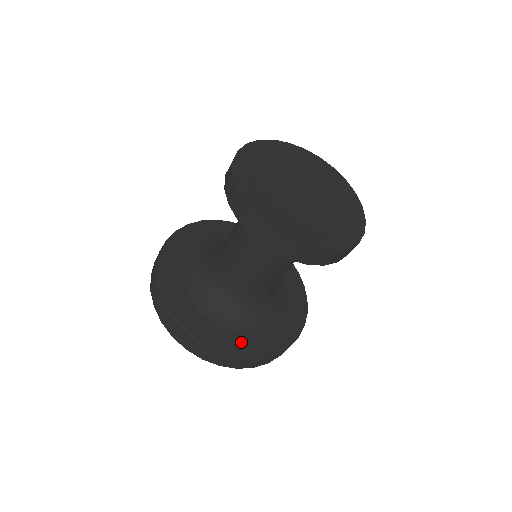
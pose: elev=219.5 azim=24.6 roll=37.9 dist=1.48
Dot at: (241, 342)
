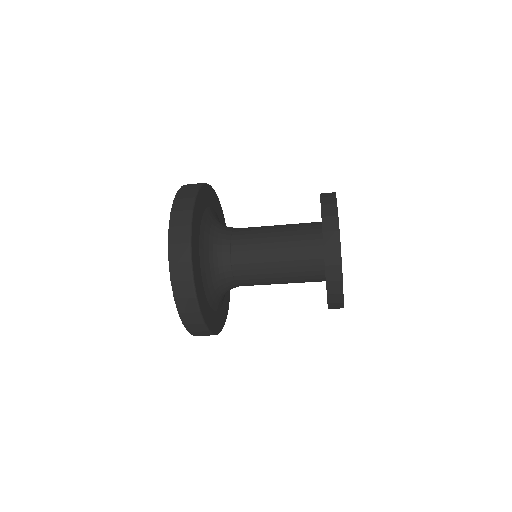
Dot at: (213, 319)
